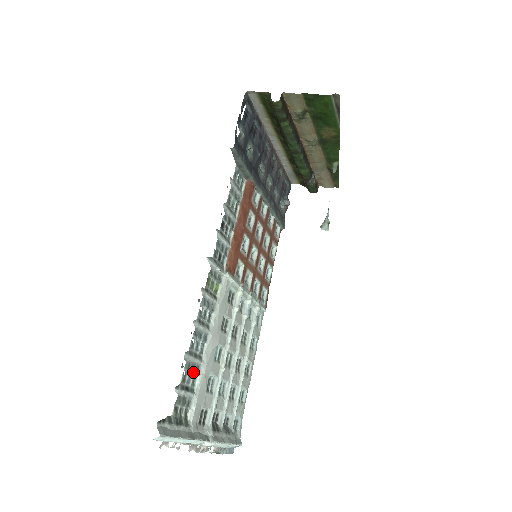
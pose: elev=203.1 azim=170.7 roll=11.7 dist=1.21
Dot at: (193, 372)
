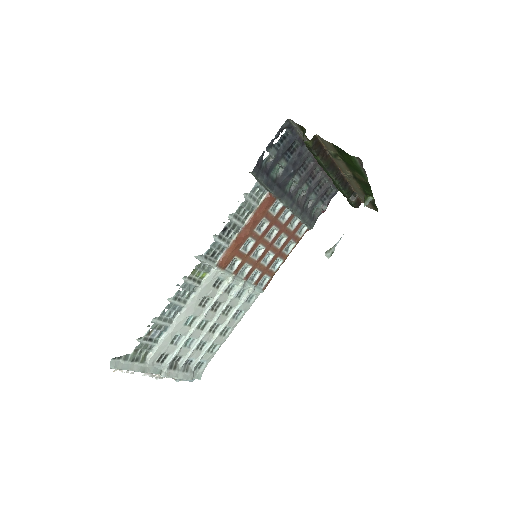
Dot at: (160, 330)
